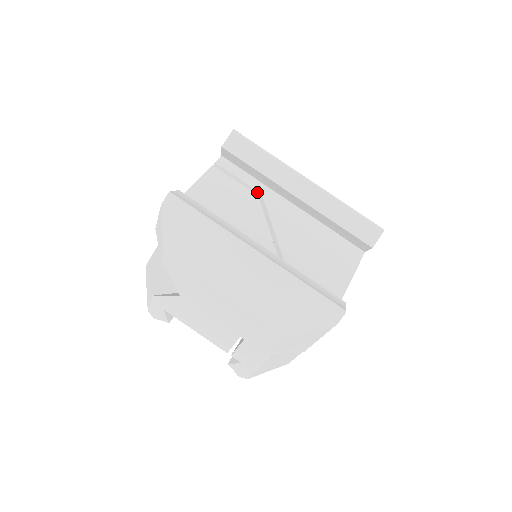
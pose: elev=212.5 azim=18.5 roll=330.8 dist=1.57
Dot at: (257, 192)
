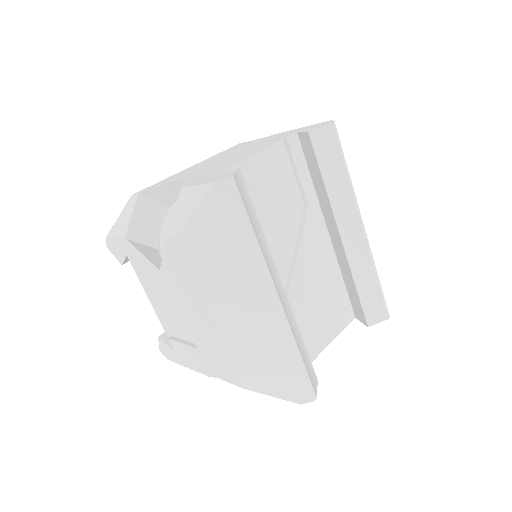
Dot at: (305, 200)
